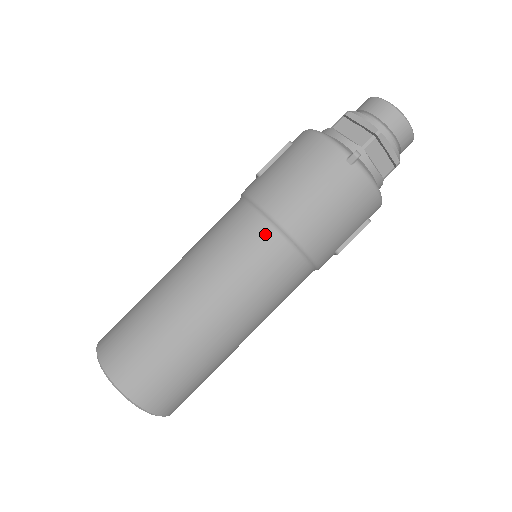
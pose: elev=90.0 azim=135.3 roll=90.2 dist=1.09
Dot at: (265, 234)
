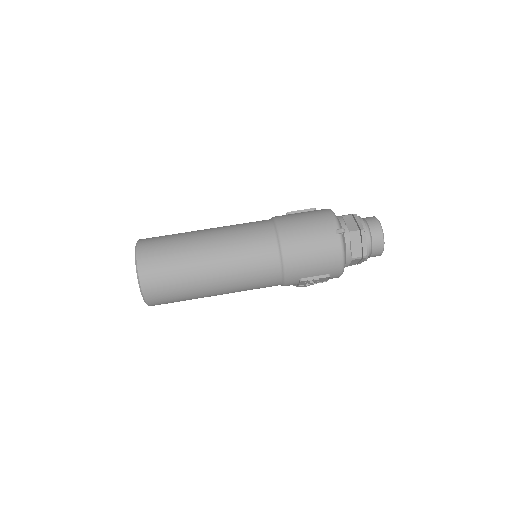
Dot at: (269, 238)
